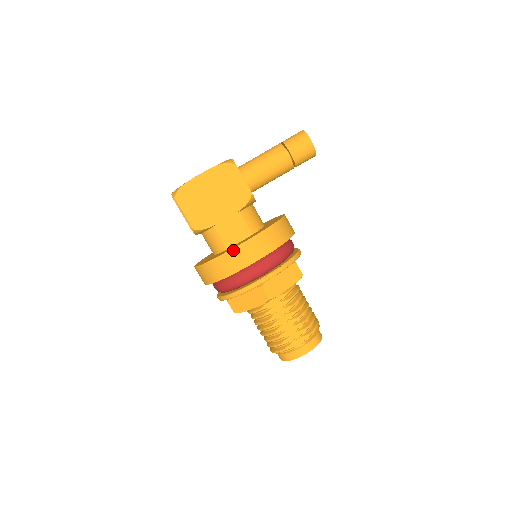
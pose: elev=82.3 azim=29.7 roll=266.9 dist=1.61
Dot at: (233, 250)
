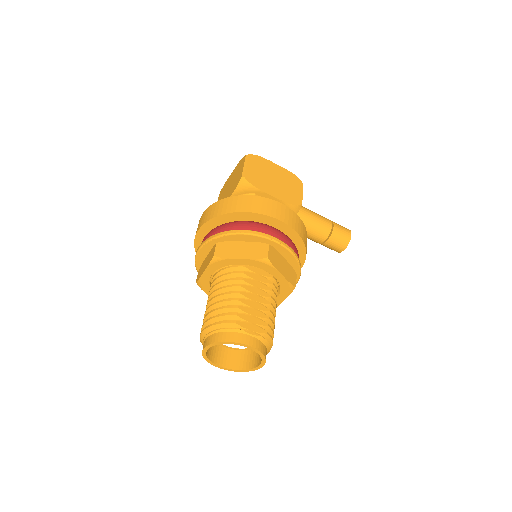
Dot at: (272, 201)
